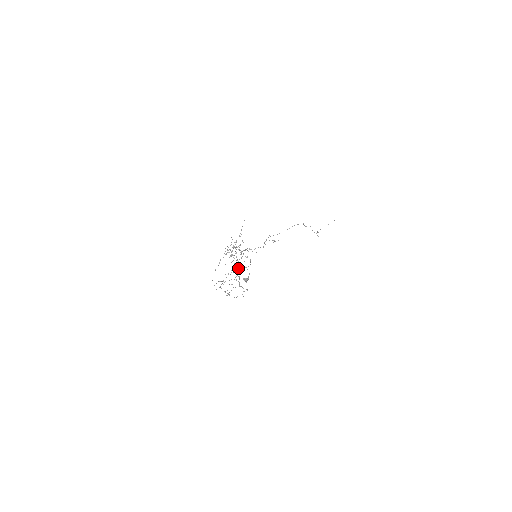
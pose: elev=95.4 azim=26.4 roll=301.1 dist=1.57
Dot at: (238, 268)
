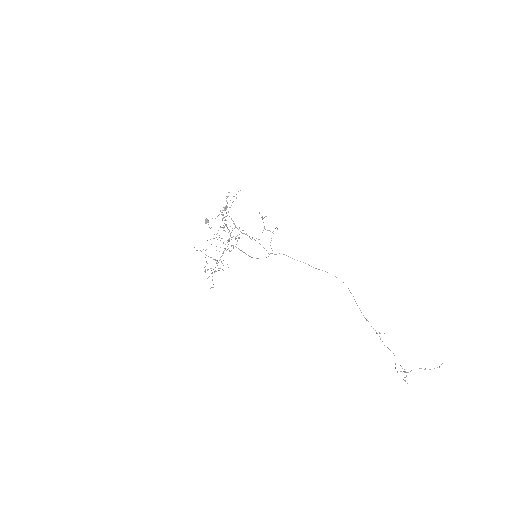
Dot at: occluded
